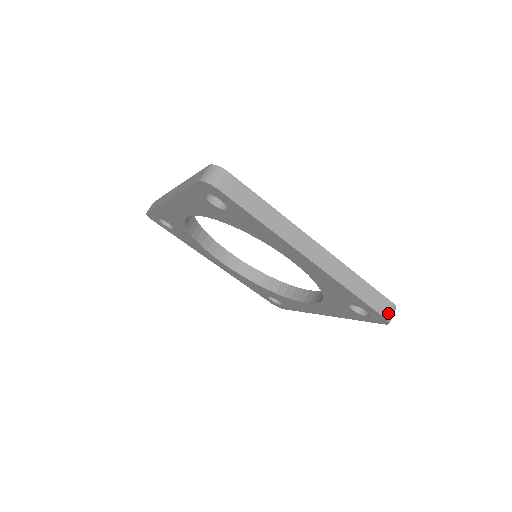
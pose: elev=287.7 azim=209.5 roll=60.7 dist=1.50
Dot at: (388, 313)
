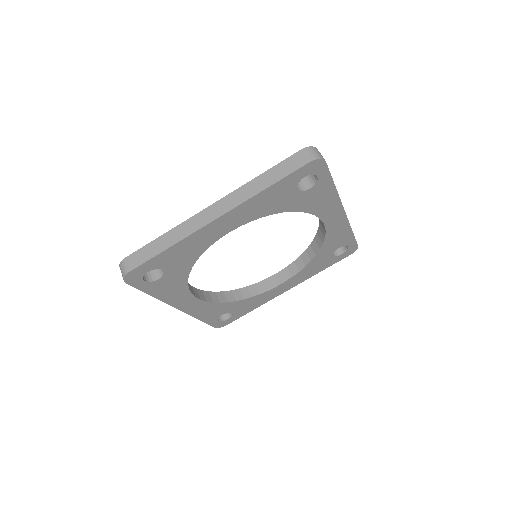
Dot at: (307, 158)
